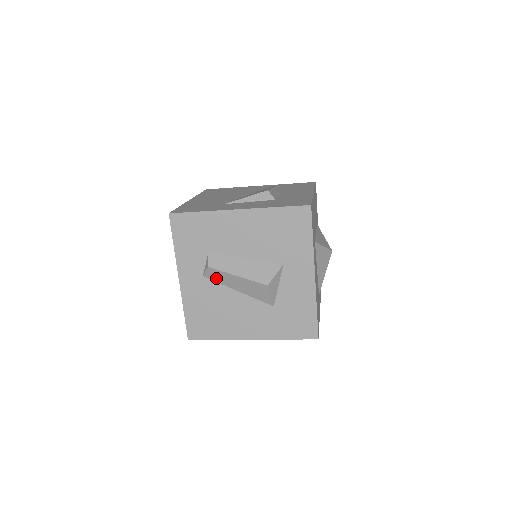
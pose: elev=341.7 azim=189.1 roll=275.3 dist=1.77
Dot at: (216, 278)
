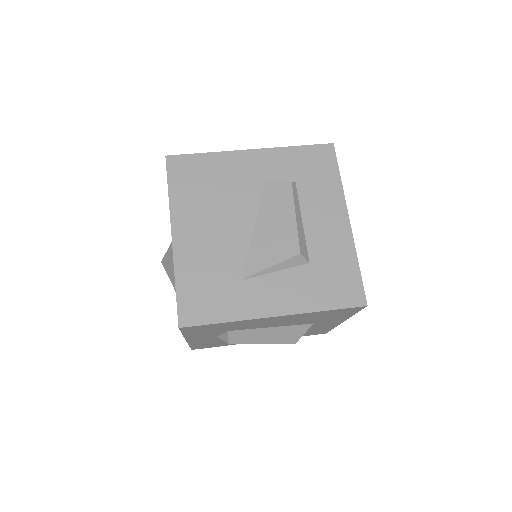
Dot at: occluded
